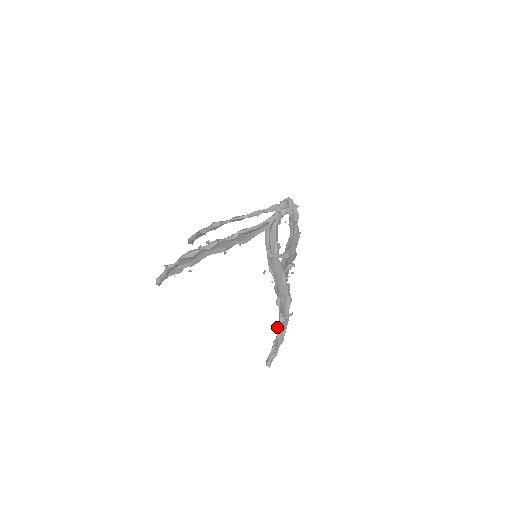
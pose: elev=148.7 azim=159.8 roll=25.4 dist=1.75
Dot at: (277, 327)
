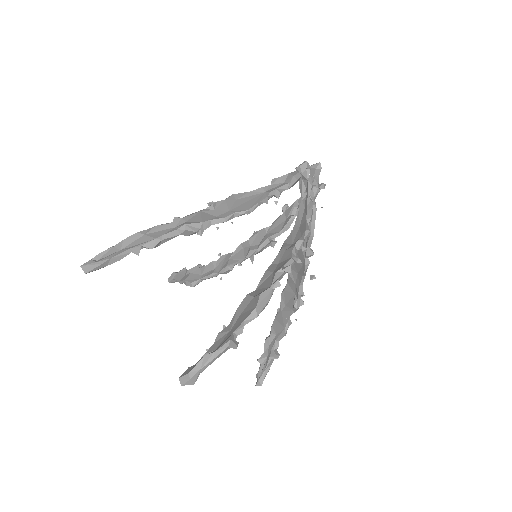
Dot at: (284, 335)
